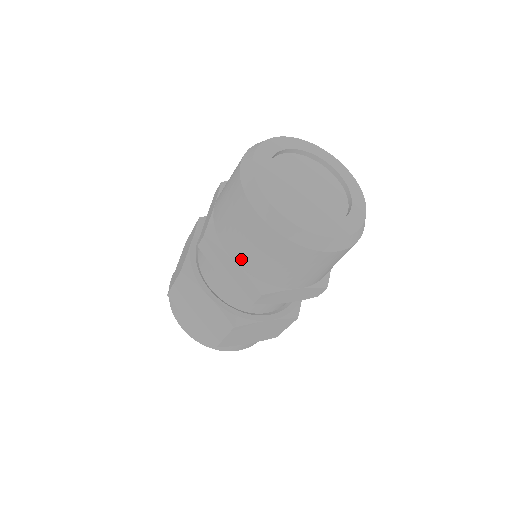
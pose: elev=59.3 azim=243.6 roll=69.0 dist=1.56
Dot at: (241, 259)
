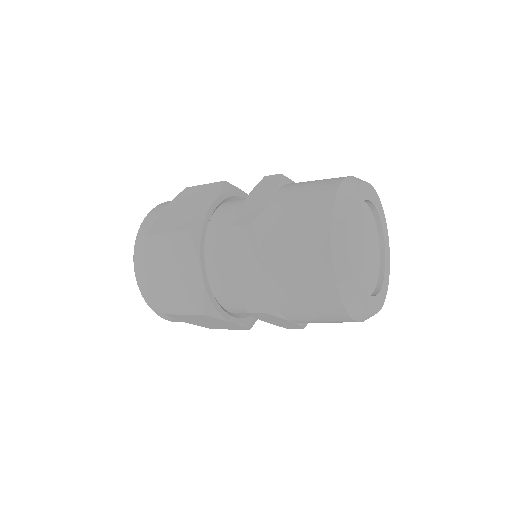
Dot at: (274, 272)
